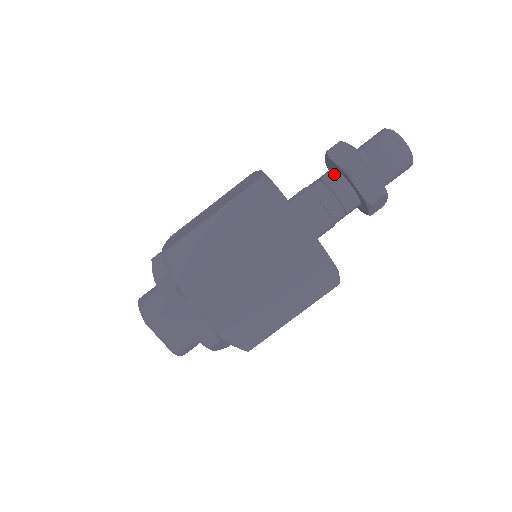
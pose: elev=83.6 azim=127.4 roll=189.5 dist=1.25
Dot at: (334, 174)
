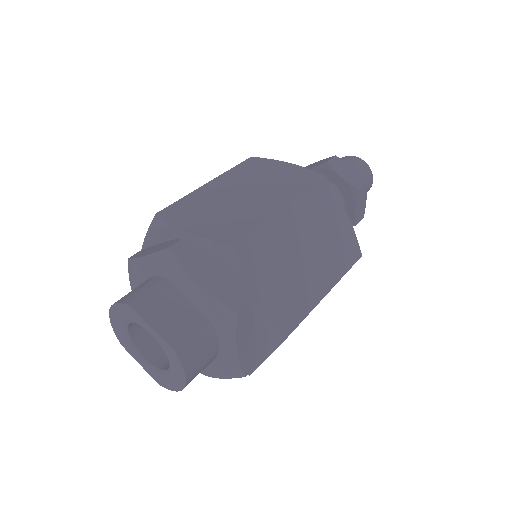
Dot at: occluded
